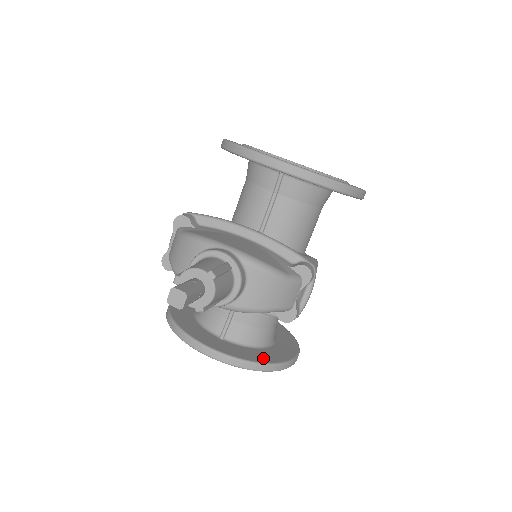
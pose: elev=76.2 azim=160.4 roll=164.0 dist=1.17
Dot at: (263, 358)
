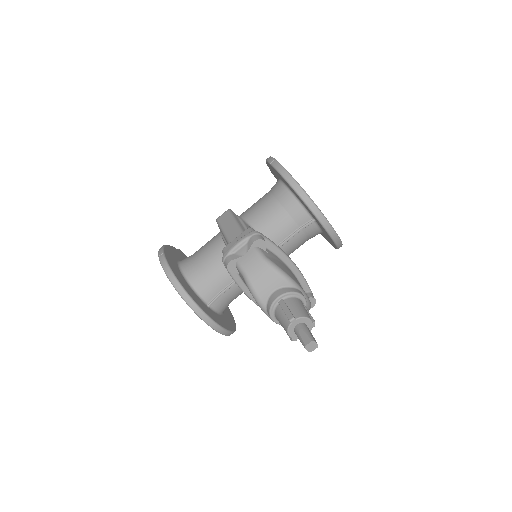
Dot at: (230, 326)
